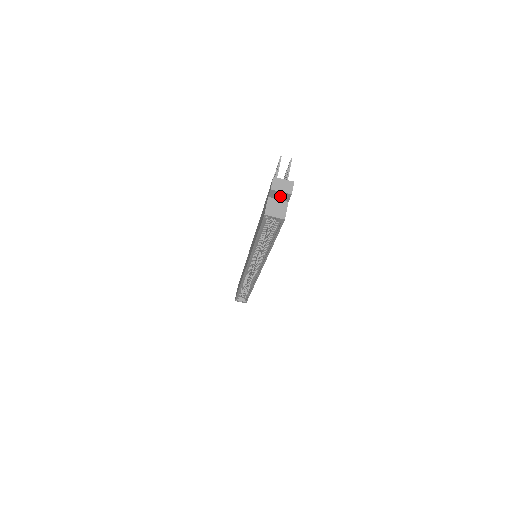
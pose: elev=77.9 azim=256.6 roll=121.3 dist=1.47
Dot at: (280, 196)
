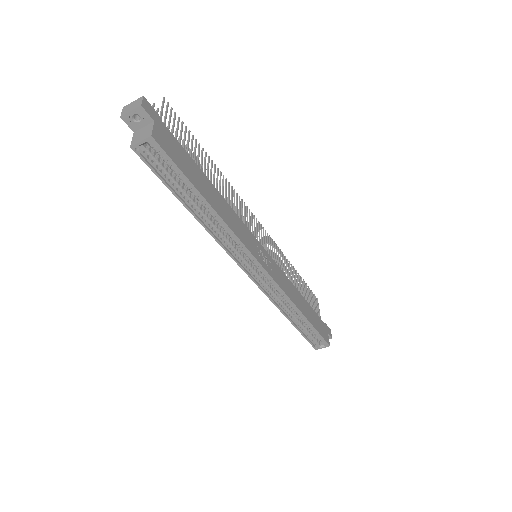
Dot at: (140, 120)
